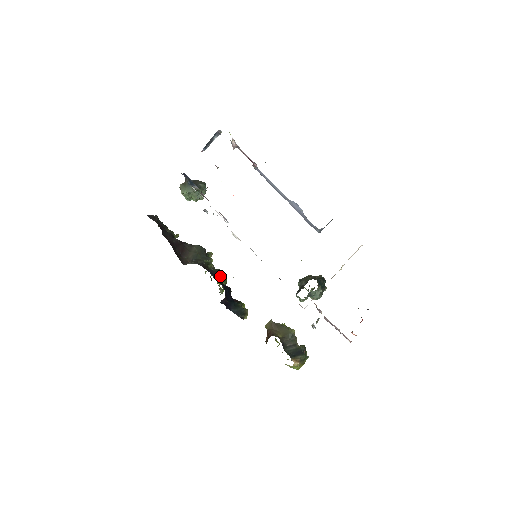
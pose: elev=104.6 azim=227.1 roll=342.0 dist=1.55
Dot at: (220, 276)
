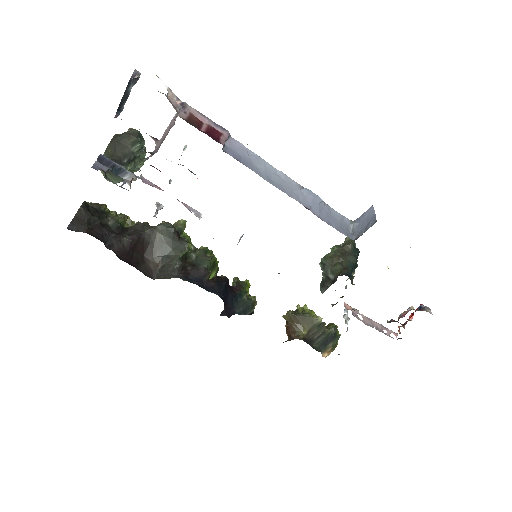
Dot at: (209, 274)
